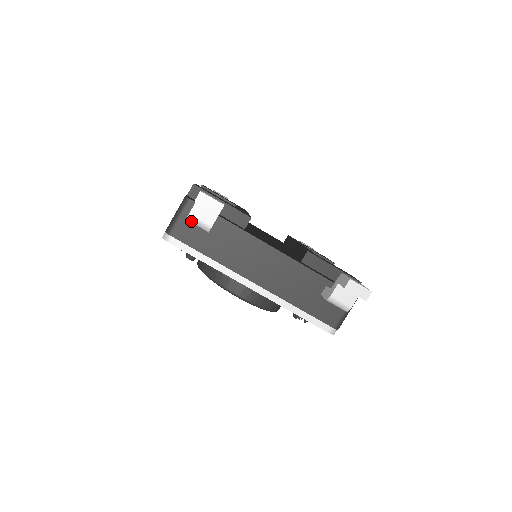
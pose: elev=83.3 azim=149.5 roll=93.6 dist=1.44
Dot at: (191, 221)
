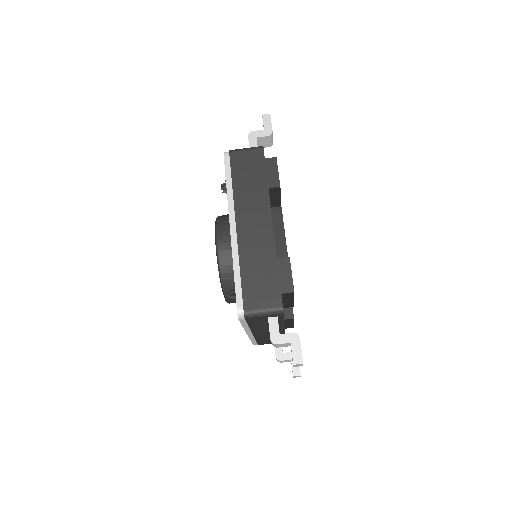
Dot at: (272, 343)
